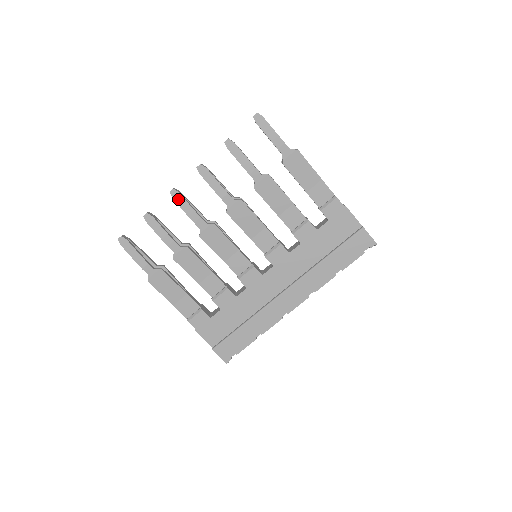
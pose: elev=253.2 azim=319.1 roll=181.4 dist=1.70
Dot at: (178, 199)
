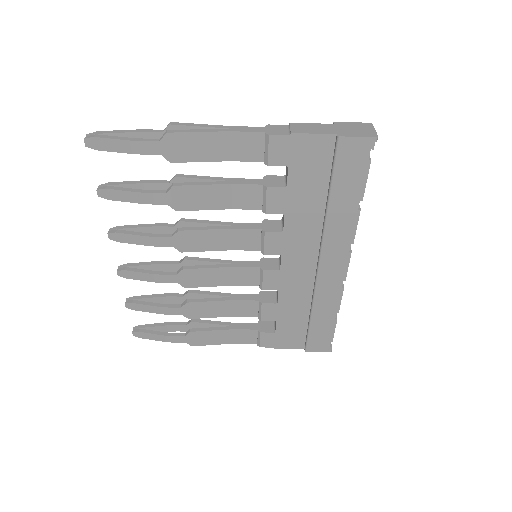
Dot at: (131, 276)
